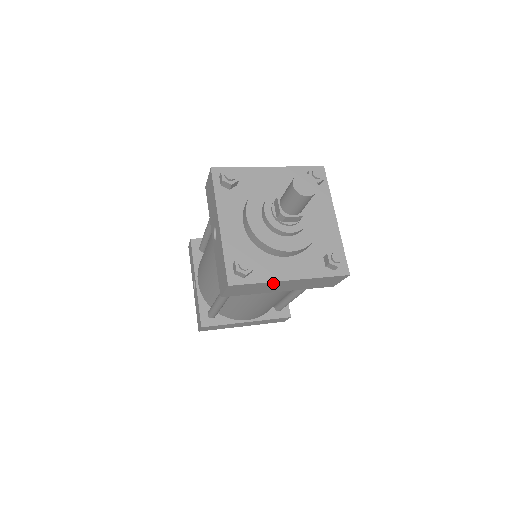
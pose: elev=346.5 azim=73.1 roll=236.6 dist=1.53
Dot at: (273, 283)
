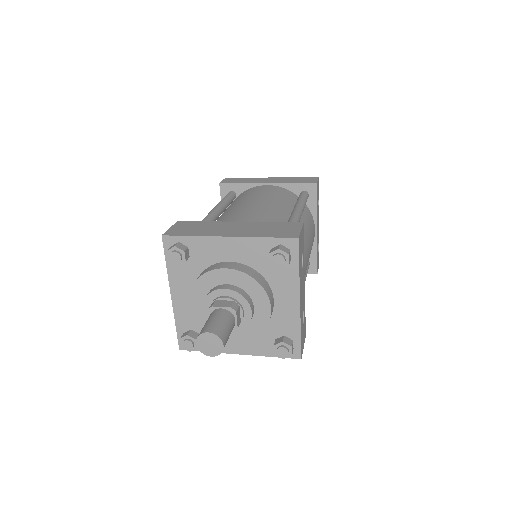
Dot at: occluded
